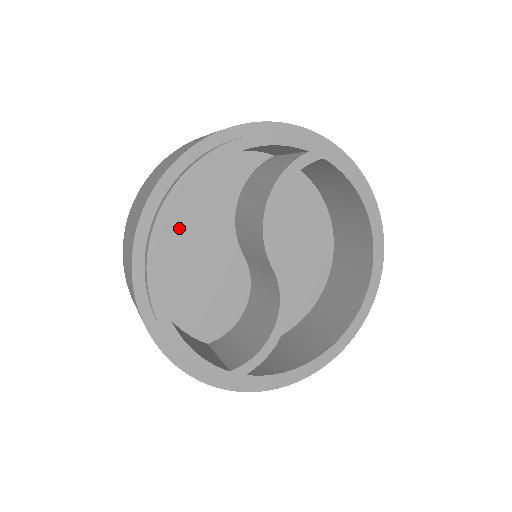
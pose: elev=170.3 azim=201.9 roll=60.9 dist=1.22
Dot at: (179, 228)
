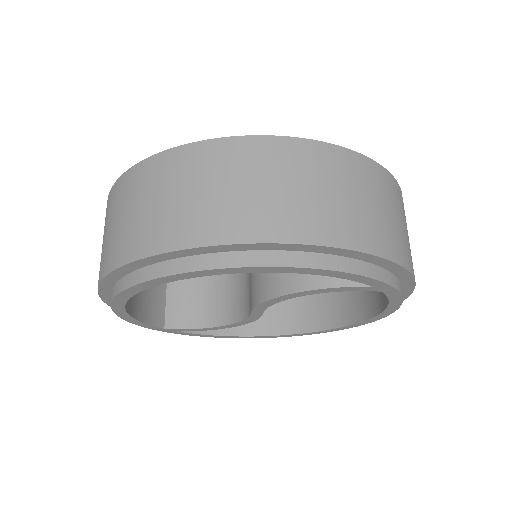
Dot at: occluded
